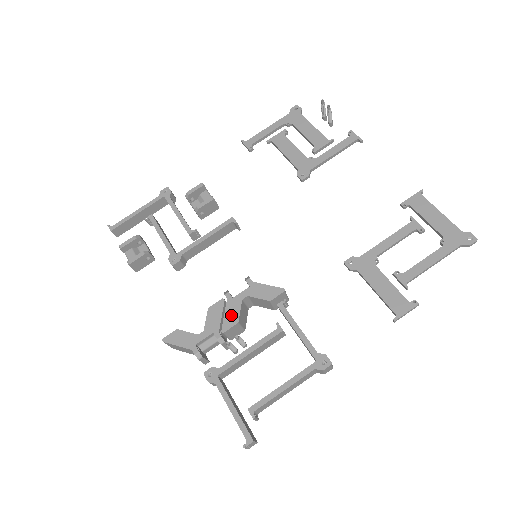
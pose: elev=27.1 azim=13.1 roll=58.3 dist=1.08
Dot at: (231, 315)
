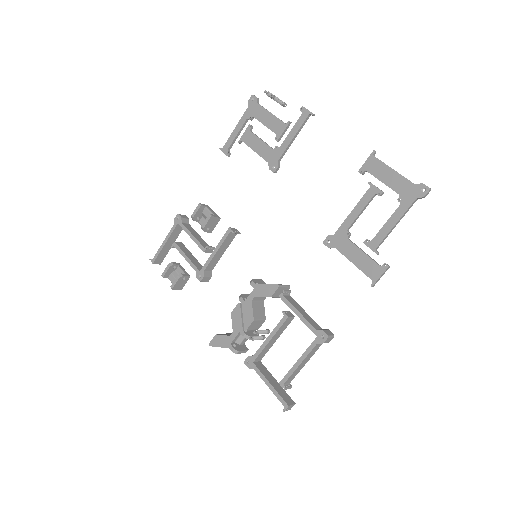
Dot at: (247, 315)
